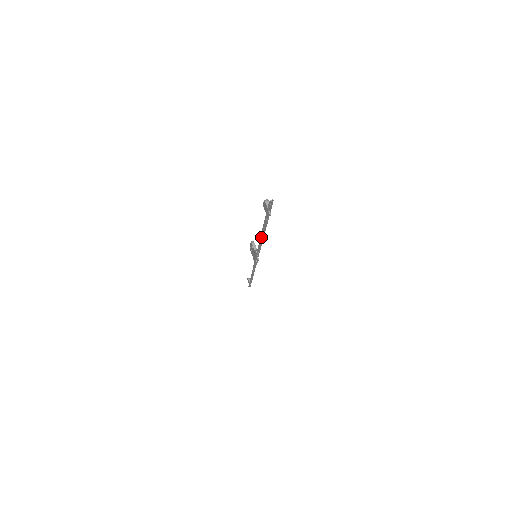
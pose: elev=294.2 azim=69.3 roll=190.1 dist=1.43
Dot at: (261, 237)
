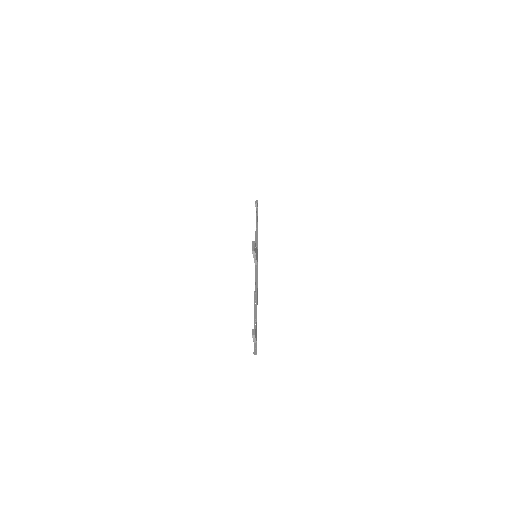
Dot at: (255, 296)
